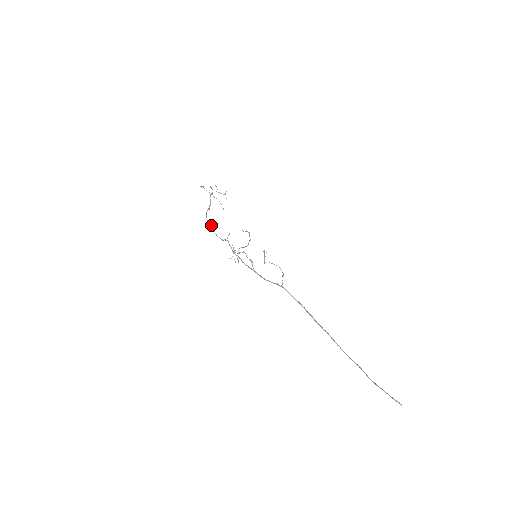
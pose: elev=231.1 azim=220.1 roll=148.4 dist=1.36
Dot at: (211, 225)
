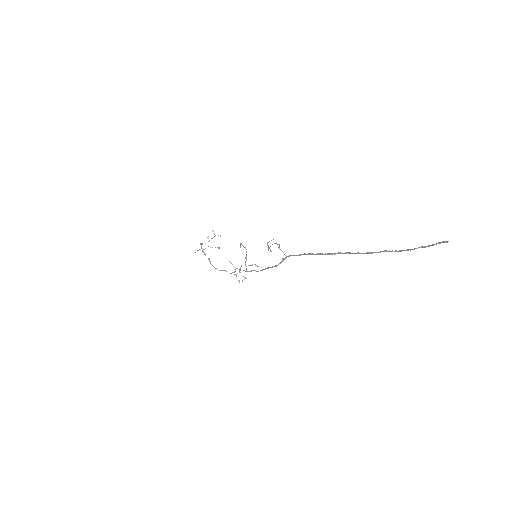
Dot at: (223, 270)
